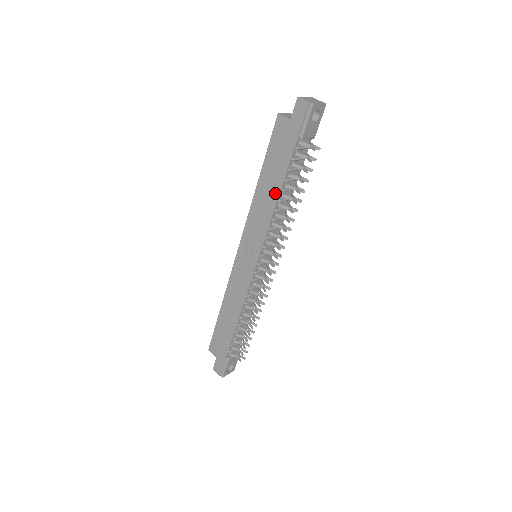
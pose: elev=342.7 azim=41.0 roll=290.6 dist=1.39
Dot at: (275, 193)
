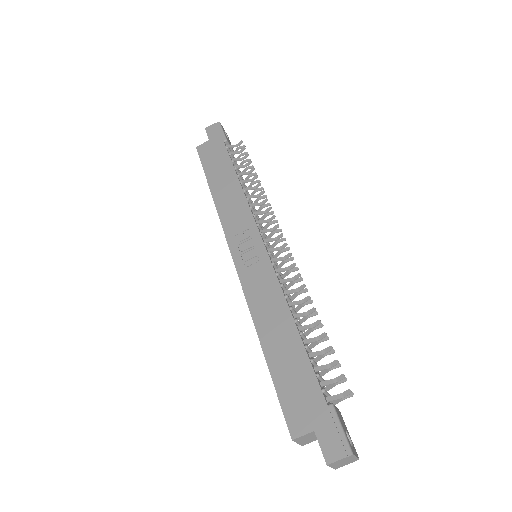
Dot at: (233, 180)
